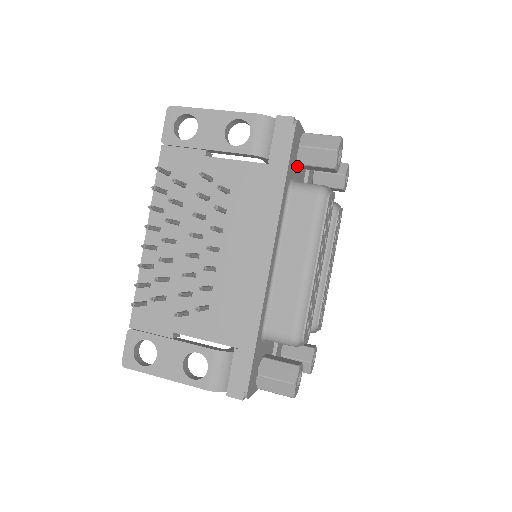
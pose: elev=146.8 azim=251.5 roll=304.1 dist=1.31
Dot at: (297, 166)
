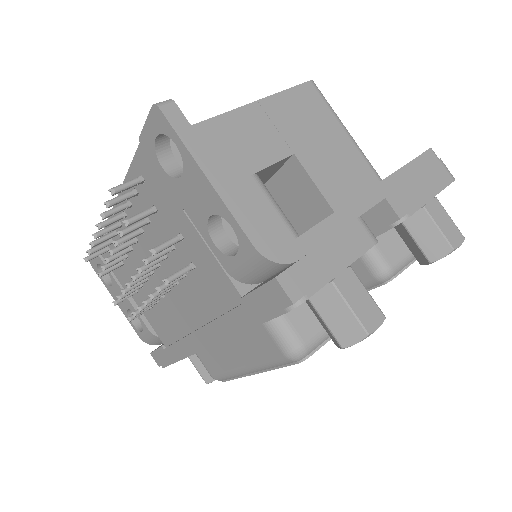
Dot at: occluded
